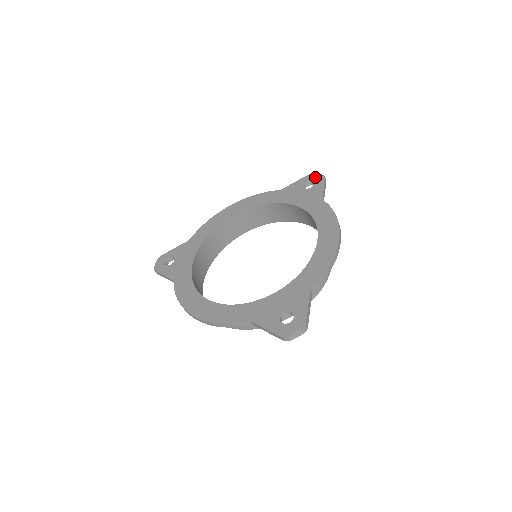
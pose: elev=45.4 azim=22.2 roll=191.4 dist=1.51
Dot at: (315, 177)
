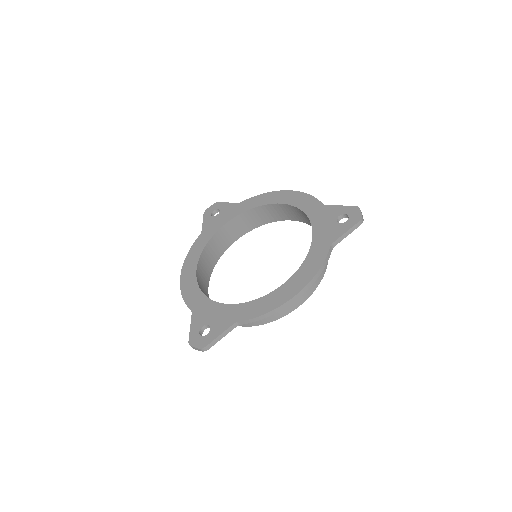
Dot at: (355, 214)
